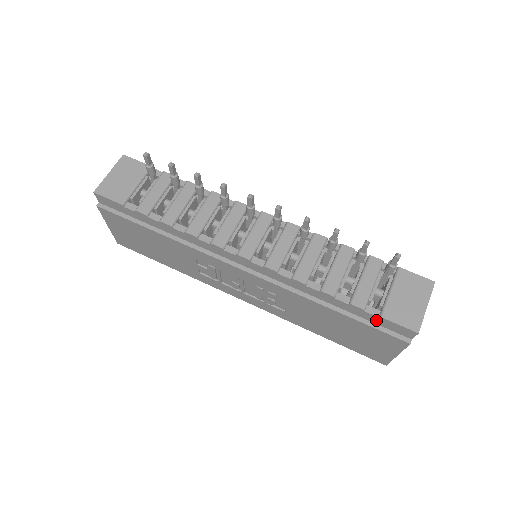
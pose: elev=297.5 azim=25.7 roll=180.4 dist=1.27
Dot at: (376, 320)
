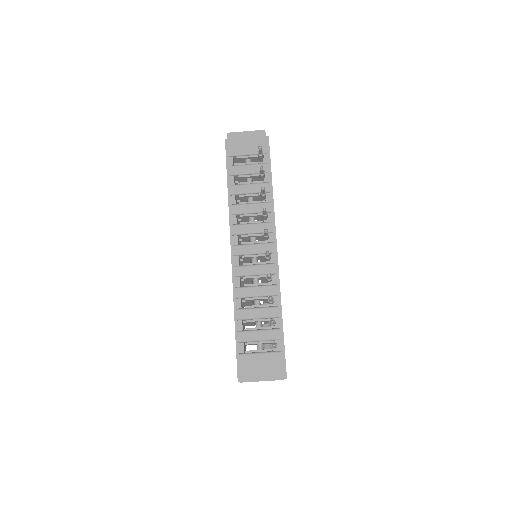
Dot at: occluded
